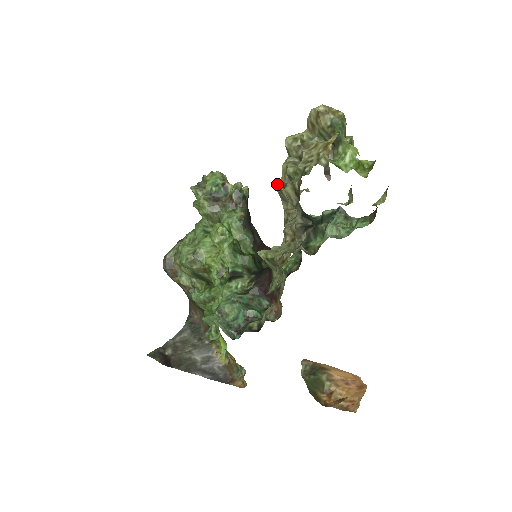
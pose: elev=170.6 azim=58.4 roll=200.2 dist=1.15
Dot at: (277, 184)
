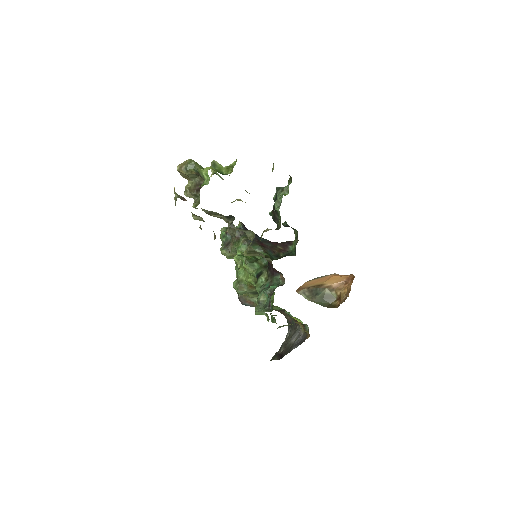
Dot at: (210, 215)
